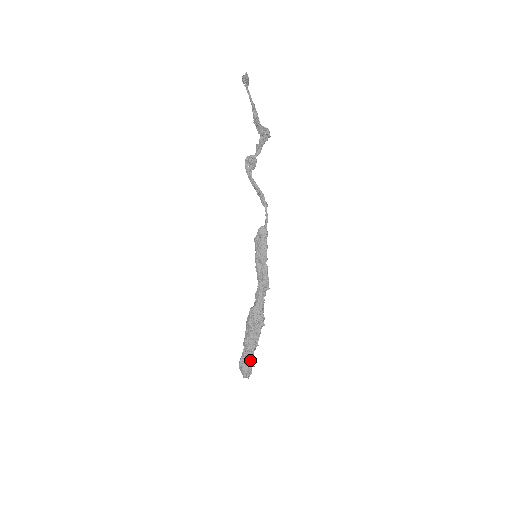
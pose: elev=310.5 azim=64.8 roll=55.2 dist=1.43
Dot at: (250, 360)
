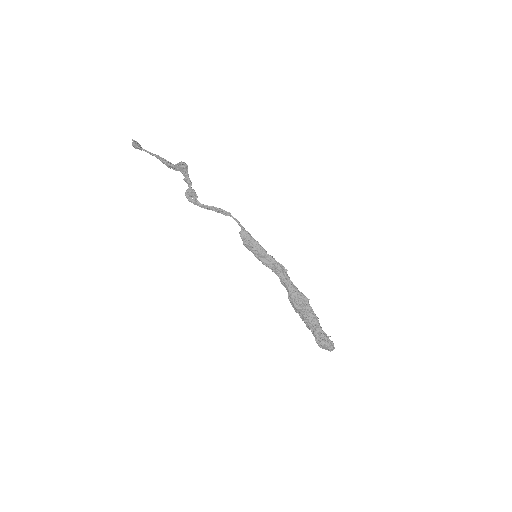
Dot at: (323, 334)
